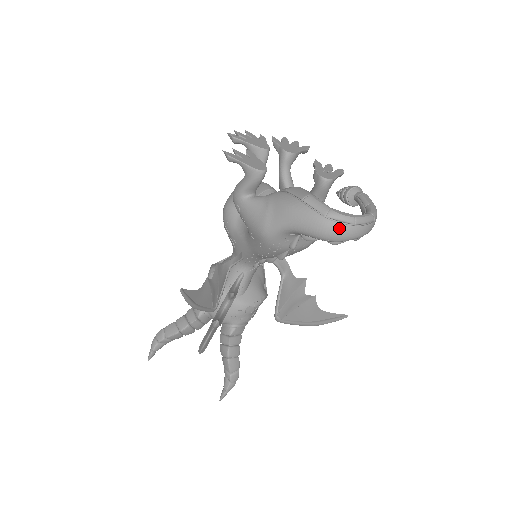
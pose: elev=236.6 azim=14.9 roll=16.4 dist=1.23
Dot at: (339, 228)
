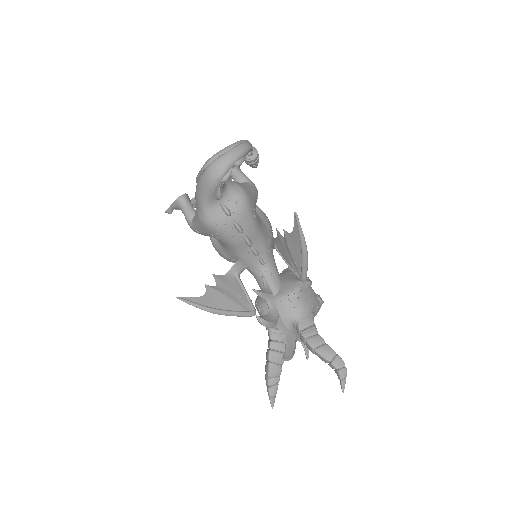
Dot at: (212, 167)
